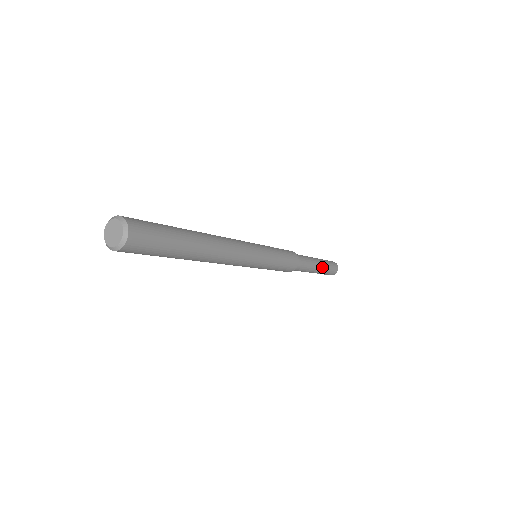
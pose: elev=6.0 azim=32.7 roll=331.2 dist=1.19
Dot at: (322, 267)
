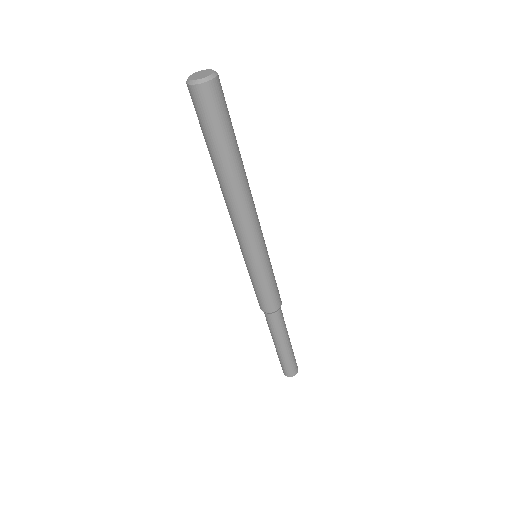
Dot at: (287, 350)
